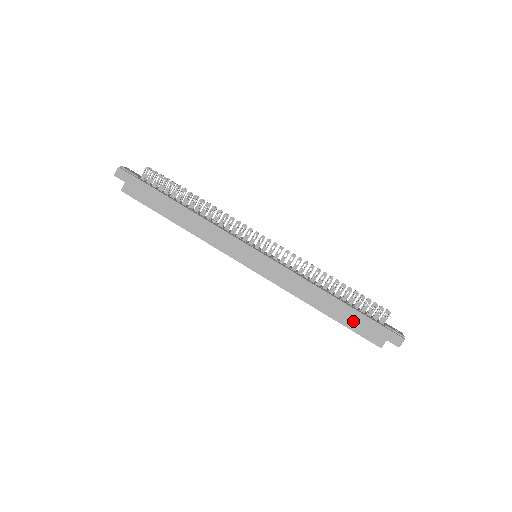
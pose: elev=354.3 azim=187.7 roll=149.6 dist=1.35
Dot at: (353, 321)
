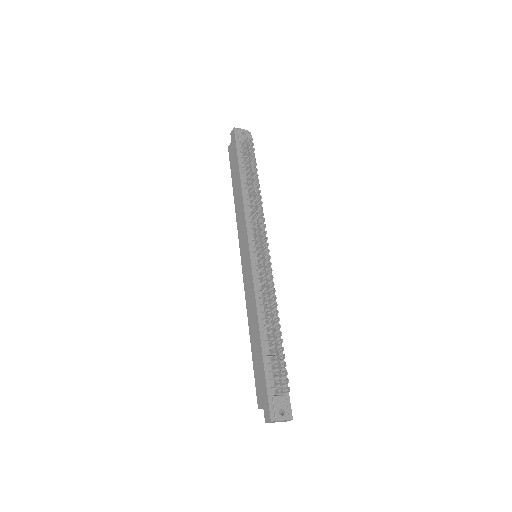
Dot at: (258, 366)
